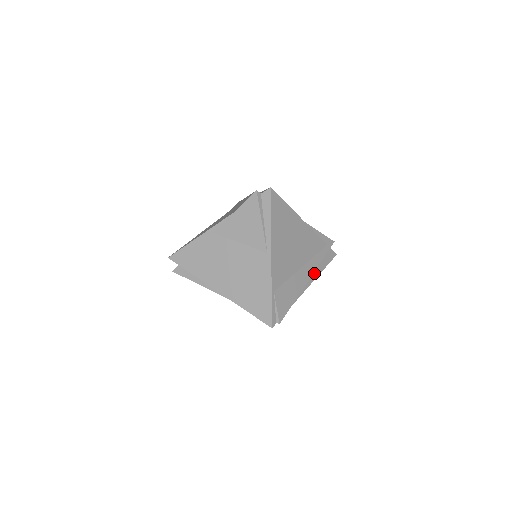
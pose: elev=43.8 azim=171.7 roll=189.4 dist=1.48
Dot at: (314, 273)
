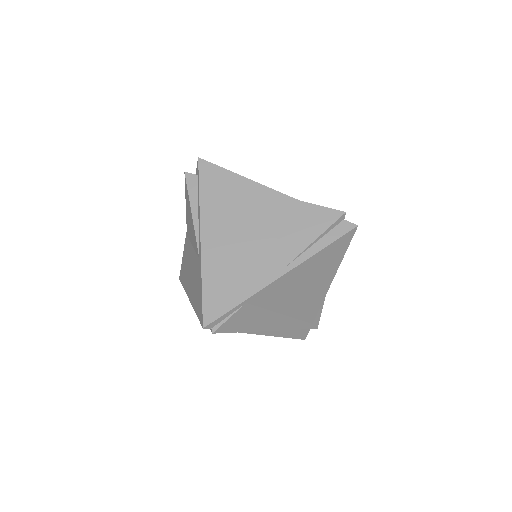
Dot at: (279, 331)
